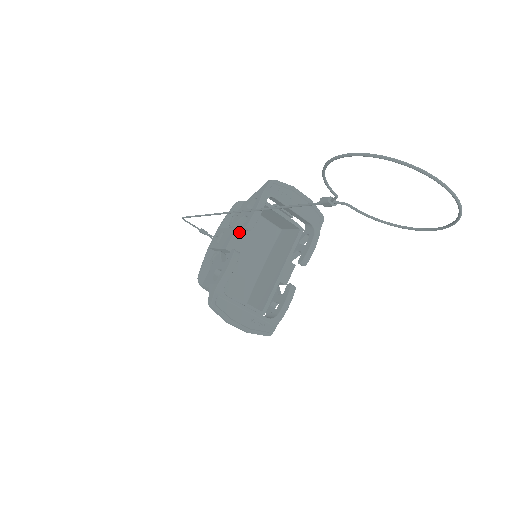
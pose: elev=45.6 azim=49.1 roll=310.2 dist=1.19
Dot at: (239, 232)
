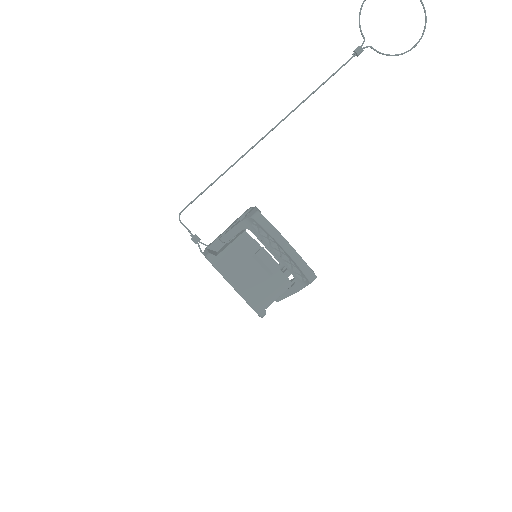
Dot at: occluded
